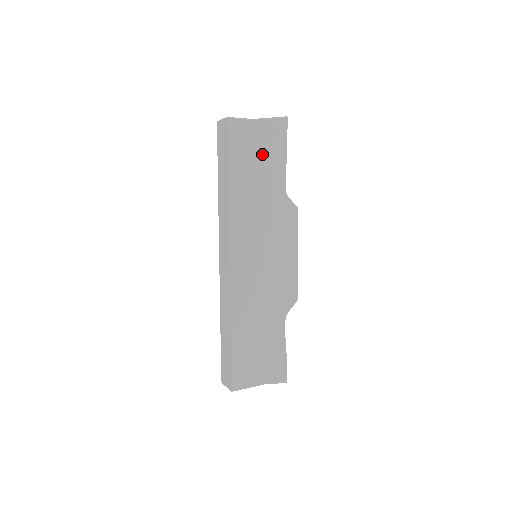
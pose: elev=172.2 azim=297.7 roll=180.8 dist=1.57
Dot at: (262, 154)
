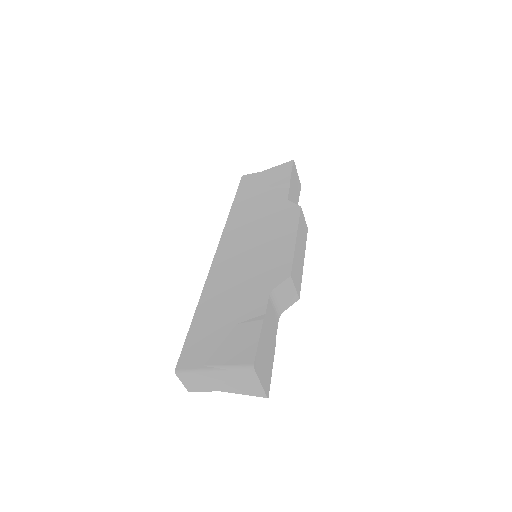
Dot at: (267, 185)
